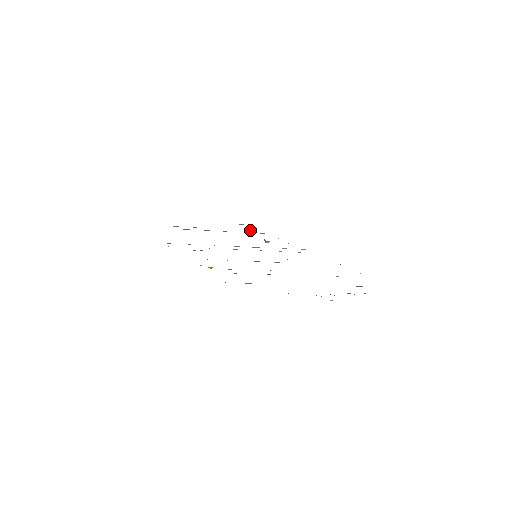
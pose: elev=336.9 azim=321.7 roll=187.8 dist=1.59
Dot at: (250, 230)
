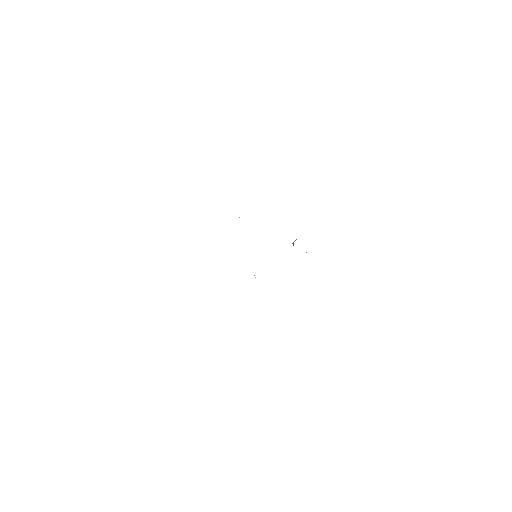
Dot at: occluded
